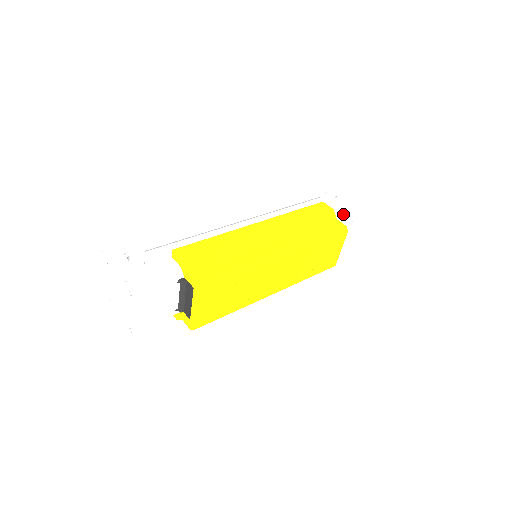
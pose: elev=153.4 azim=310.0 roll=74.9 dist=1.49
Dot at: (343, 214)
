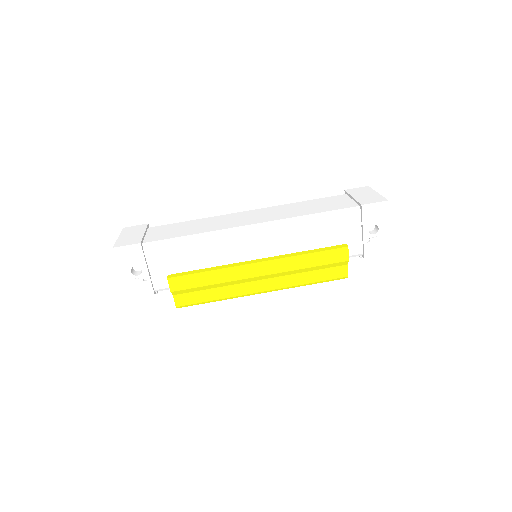
Dot at: (363, 256)
